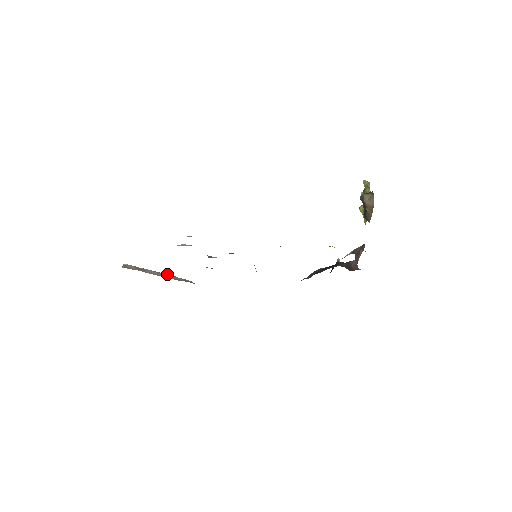
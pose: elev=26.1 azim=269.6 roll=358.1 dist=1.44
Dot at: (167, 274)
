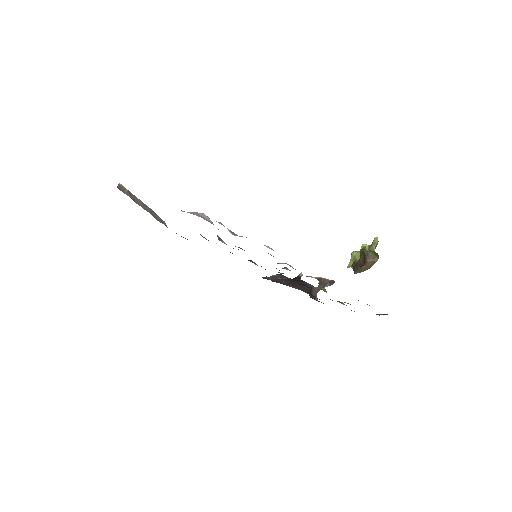
Dot at: (151, 209)
